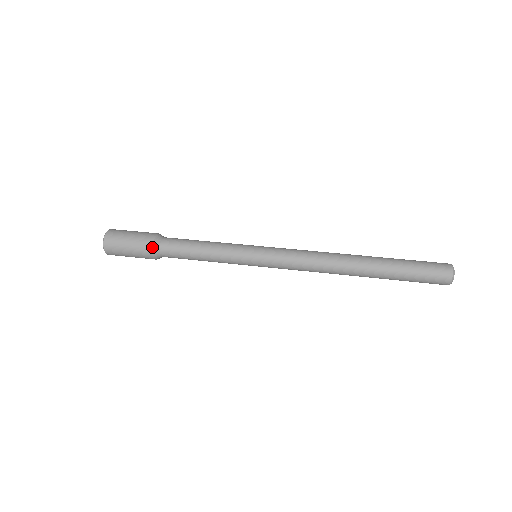
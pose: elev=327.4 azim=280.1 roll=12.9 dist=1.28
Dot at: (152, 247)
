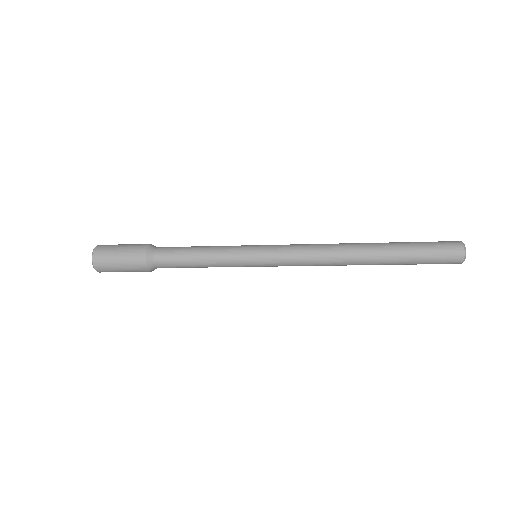
Dot at: (146, 248)
